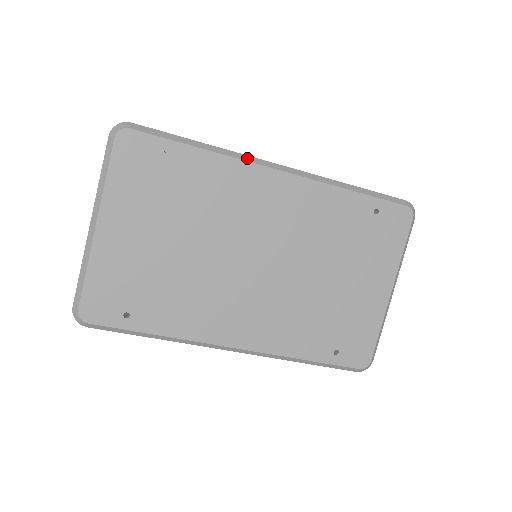
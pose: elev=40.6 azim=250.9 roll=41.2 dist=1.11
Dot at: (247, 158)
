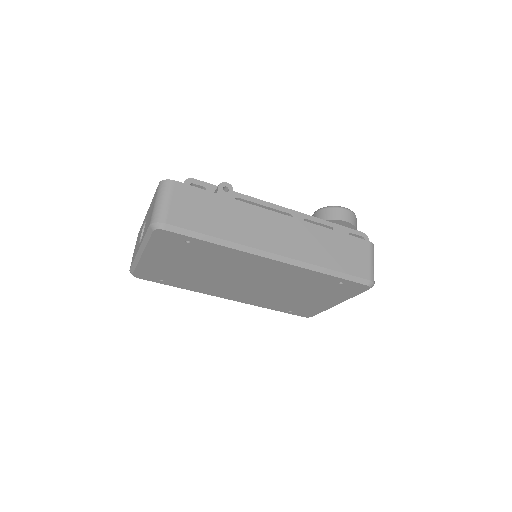
Dot at: (251, 250)
